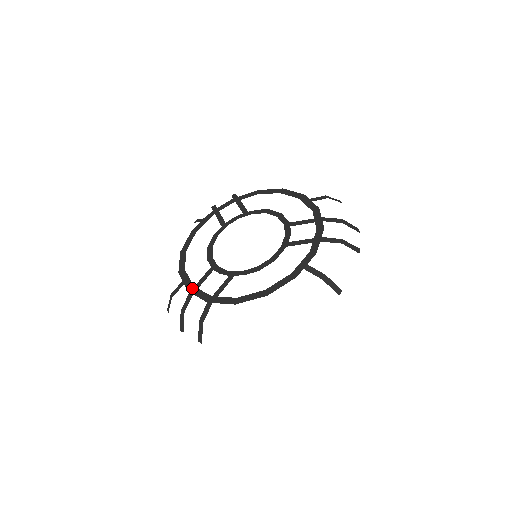
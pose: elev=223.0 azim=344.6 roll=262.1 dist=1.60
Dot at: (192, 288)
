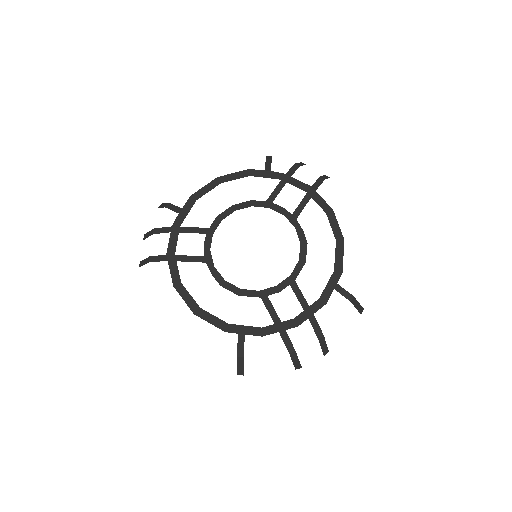
Dot at: (177, 226)
